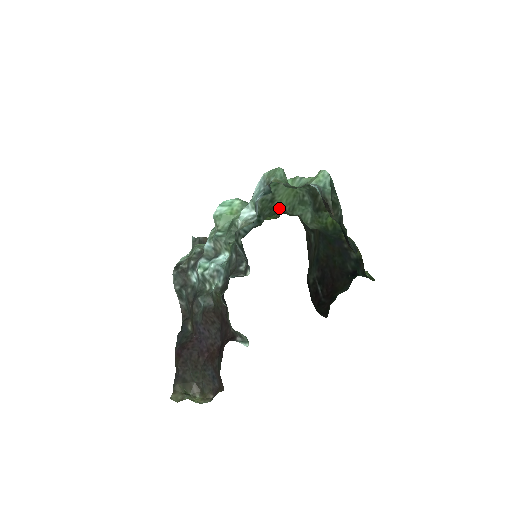
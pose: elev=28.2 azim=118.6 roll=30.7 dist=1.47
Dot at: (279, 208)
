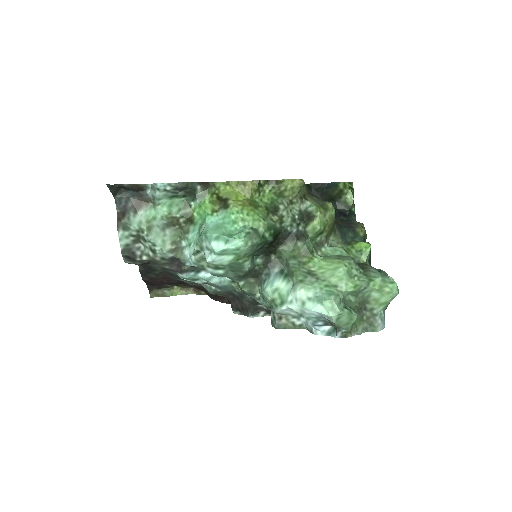
Dot at: (306, 250)
